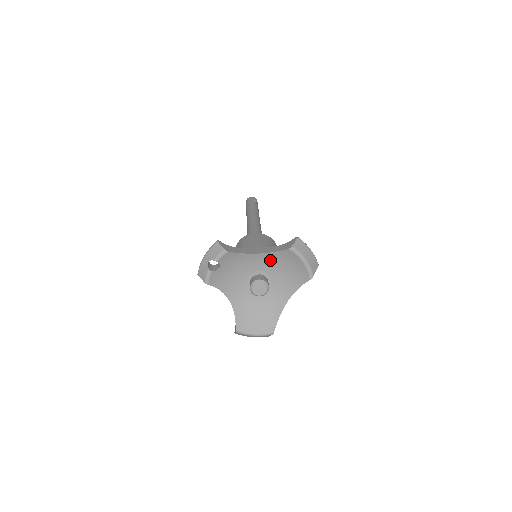
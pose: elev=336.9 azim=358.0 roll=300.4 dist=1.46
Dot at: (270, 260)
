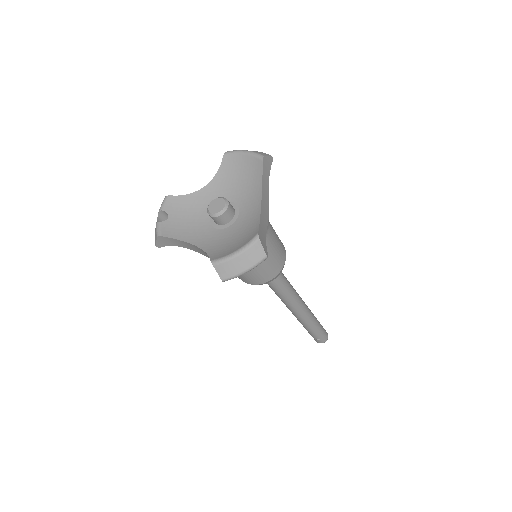
Dot at: (221, 186)
